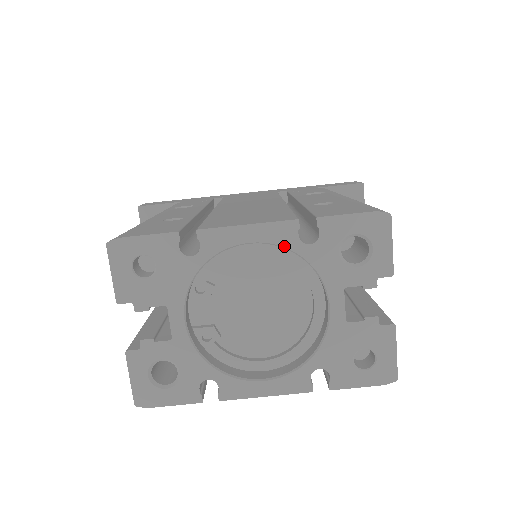
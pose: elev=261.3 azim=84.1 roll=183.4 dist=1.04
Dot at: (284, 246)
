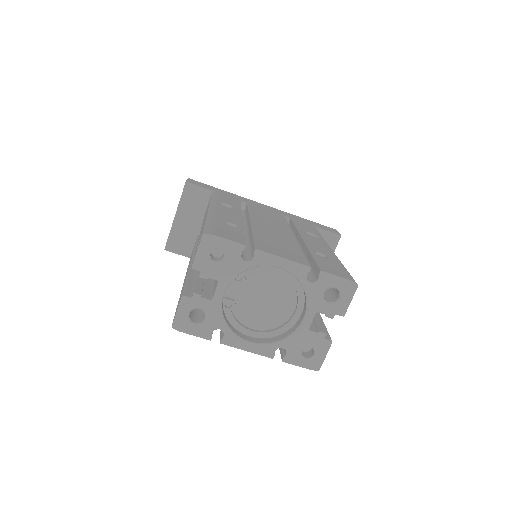
Dot at: (297, 277)
